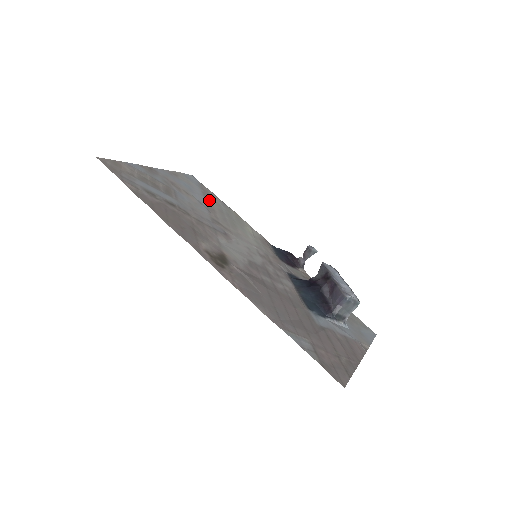
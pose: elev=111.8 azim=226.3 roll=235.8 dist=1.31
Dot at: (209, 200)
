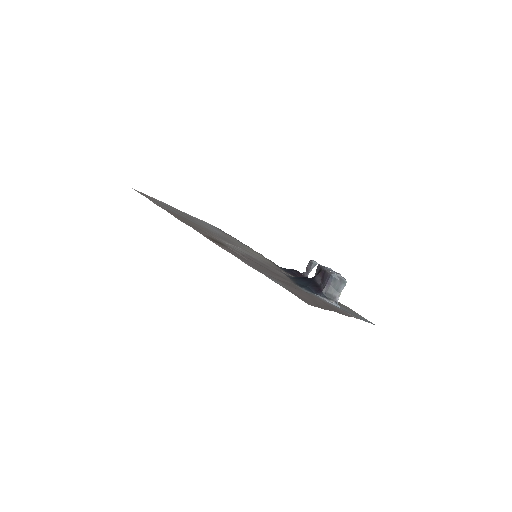
Dot at: (226, 235)
